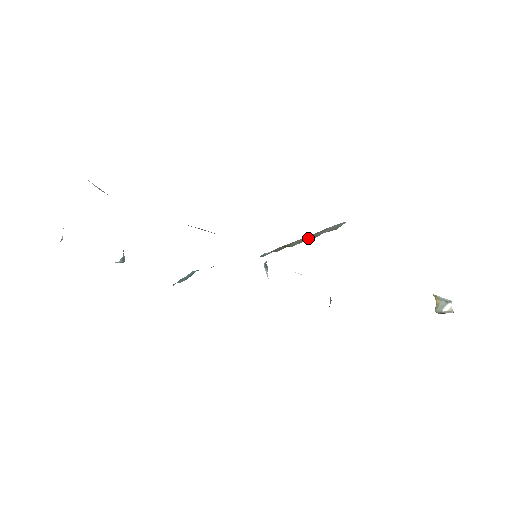
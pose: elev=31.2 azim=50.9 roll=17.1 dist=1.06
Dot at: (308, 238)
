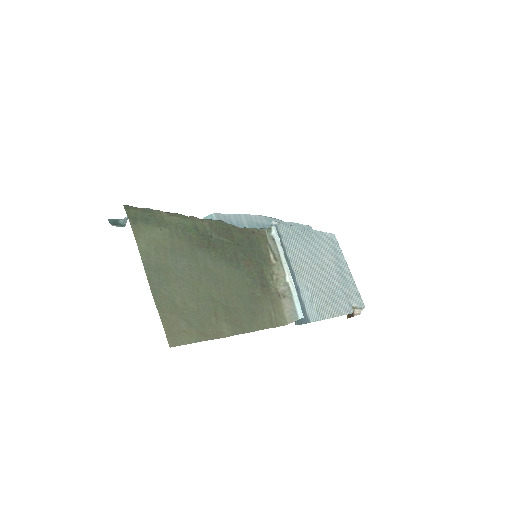
Dot at: (284, 287)
